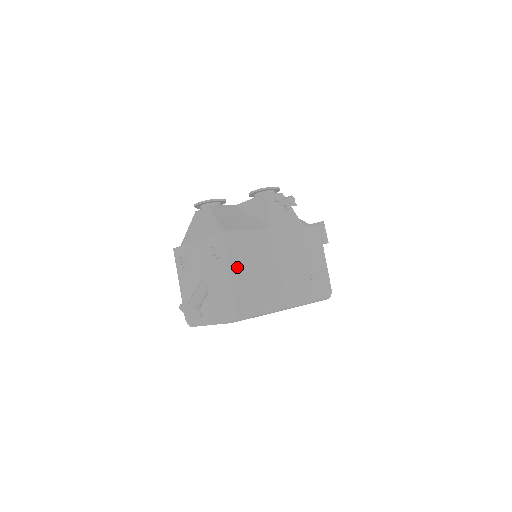
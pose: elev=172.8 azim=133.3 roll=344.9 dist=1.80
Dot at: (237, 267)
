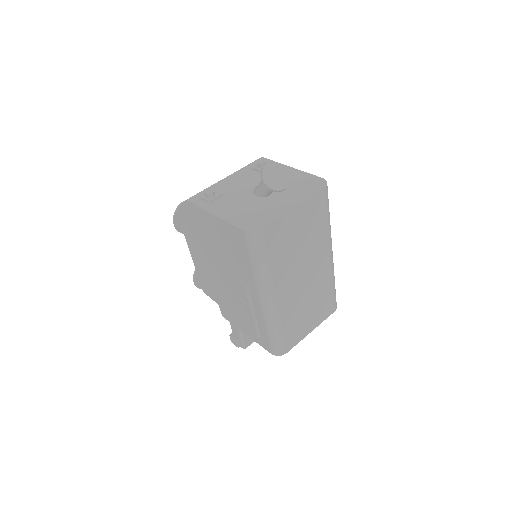
Dot at: occluded
